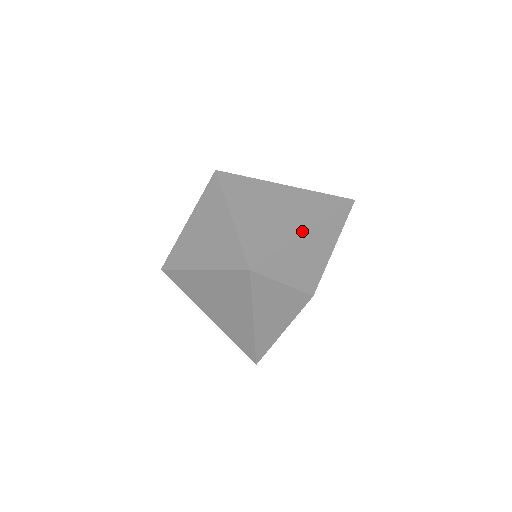
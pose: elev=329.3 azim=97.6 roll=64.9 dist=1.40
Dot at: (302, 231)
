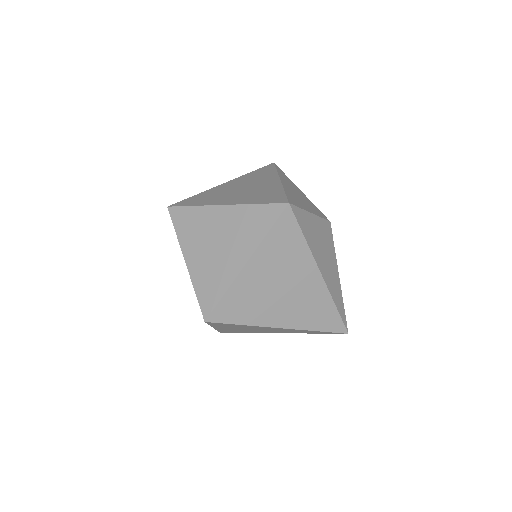
Dot at: (277, 181)
